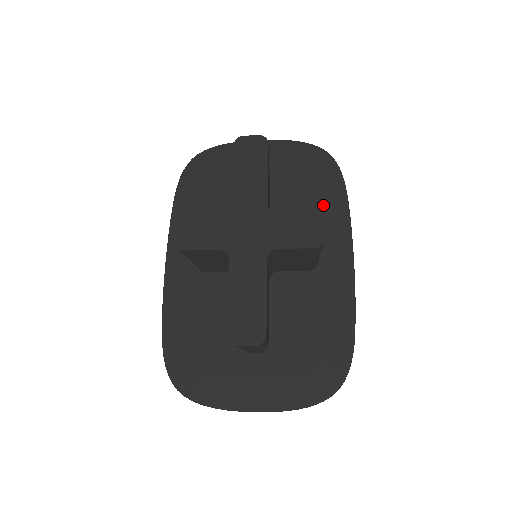
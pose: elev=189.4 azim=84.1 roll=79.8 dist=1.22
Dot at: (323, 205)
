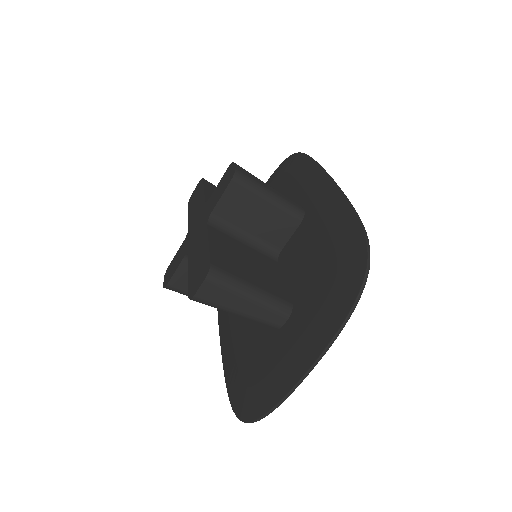
Dot at: (294, 180)
